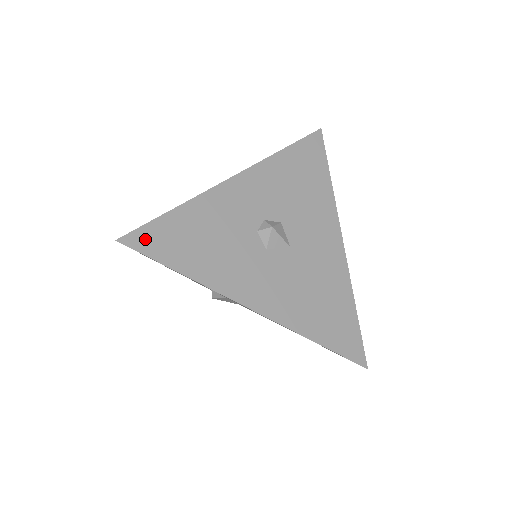
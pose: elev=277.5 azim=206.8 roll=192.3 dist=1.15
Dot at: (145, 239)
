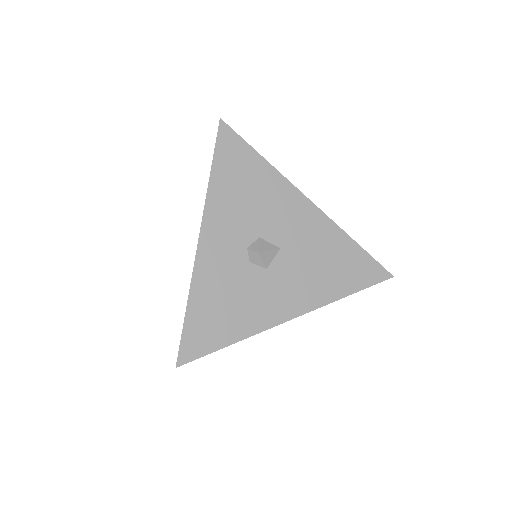
Dot at: (190, 348)
